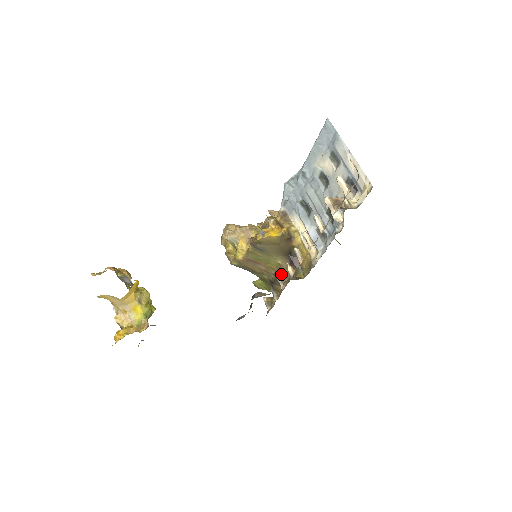
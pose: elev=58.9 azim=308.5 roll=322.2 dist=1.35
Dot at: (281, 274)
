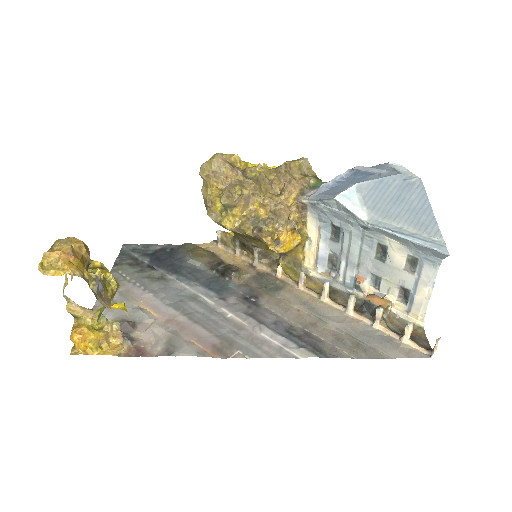
Dot at: (262, 252)
